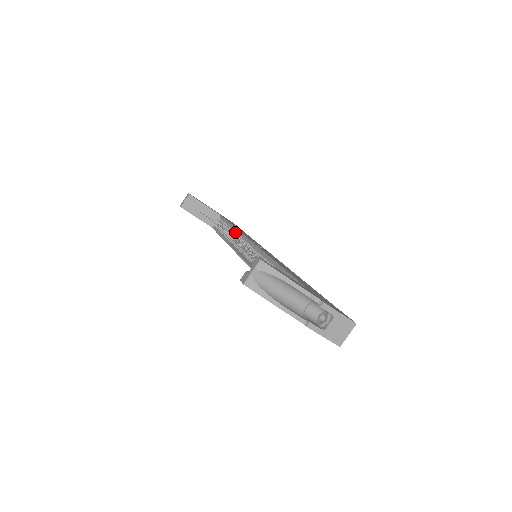
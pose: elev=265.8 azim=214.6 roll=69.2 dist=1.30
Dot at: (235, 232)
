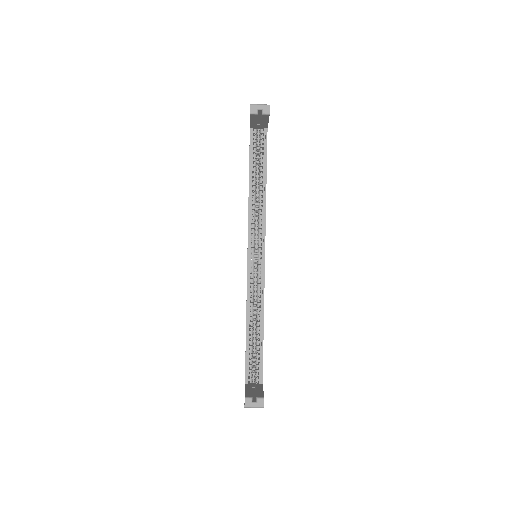
Dot at: (262, 199)
